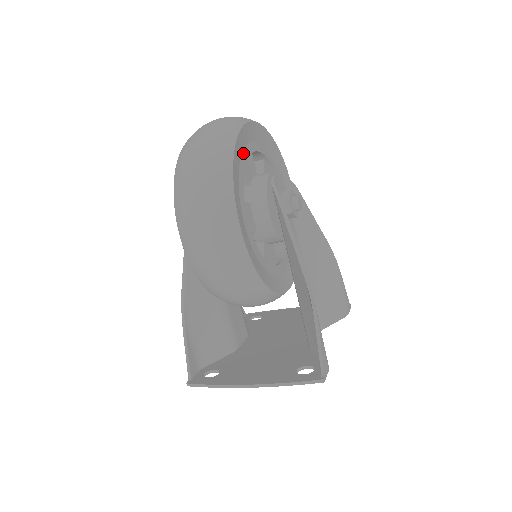
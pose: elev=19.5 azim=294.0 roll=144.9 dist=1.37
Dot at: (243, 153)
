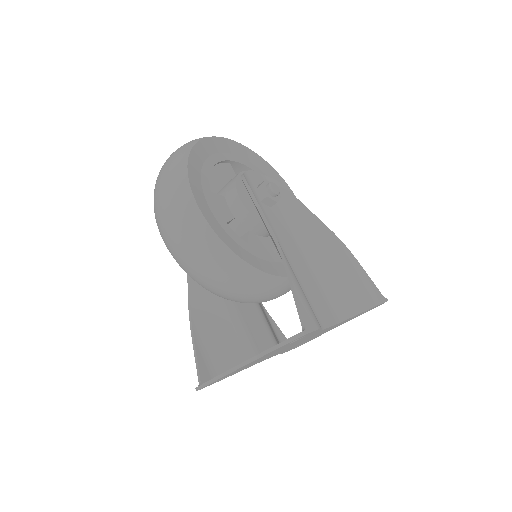
Dot at: (211, 157)
